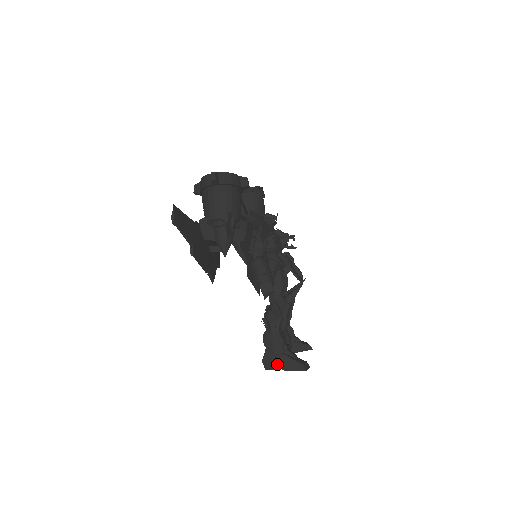
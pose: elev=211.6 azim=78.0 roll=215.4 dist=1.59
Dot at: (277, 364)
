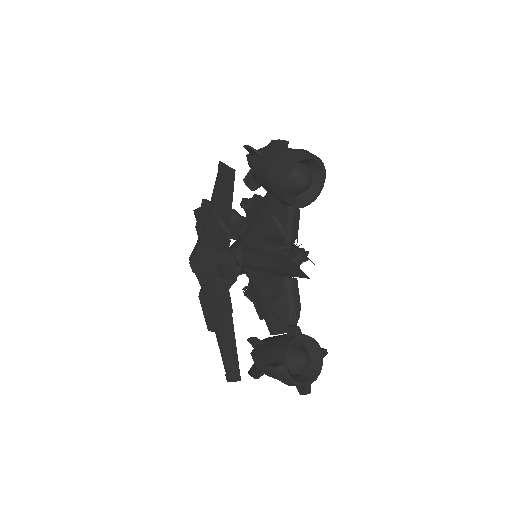
Dot at: occluded
